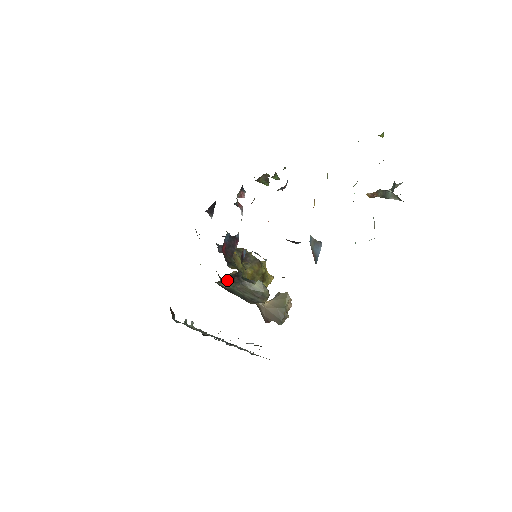
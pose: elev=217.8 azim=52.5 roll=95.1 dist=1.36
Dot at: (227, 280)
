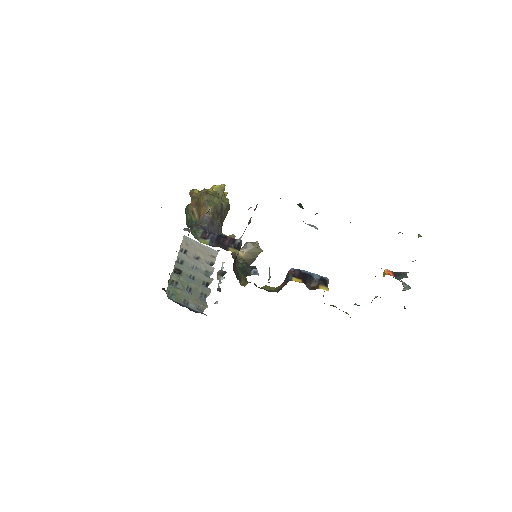
Dot at: occluded
